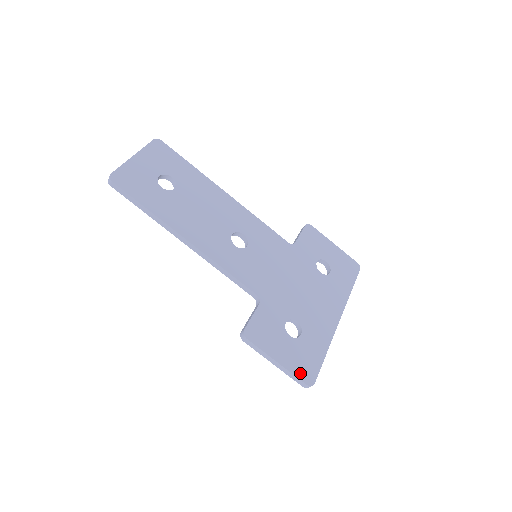
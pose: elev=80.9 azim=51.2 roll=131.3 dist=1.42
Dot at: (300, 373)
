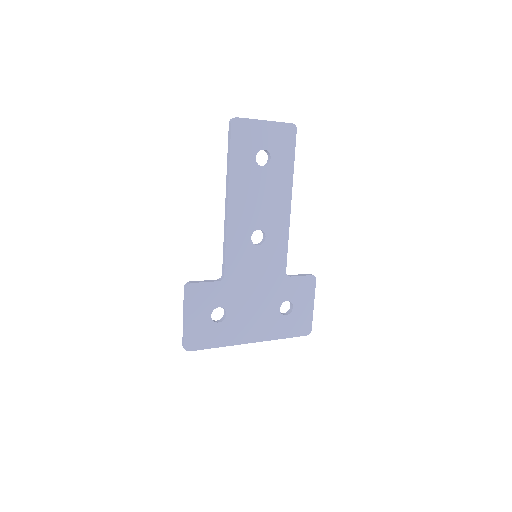
Dot at: (189, 338)
